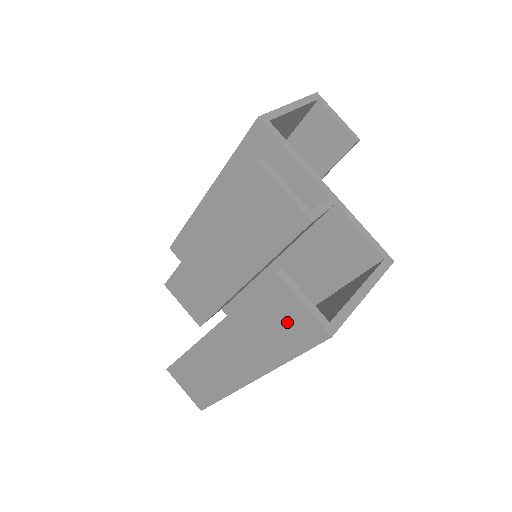
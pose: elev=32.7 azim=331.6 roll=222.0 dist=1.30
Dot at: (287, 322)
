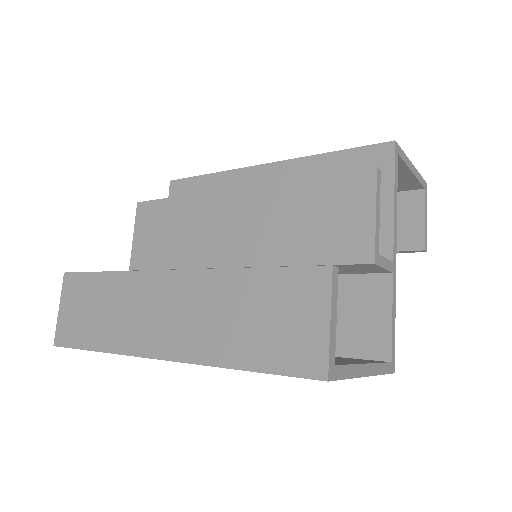
Dot at: (286, 326)
